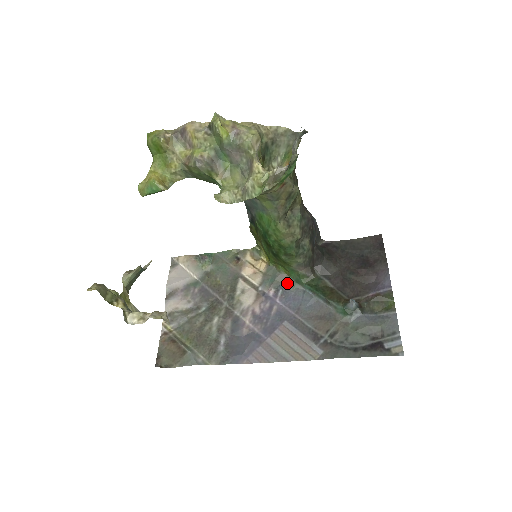
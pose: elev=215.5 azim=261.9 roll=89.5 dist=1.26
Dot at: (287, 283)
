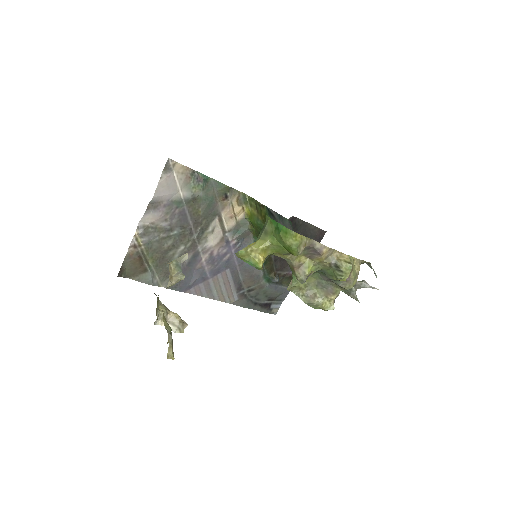
Dot at: (248, 239)
